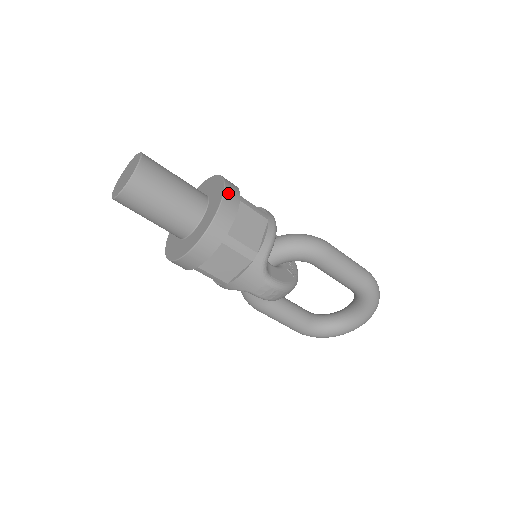
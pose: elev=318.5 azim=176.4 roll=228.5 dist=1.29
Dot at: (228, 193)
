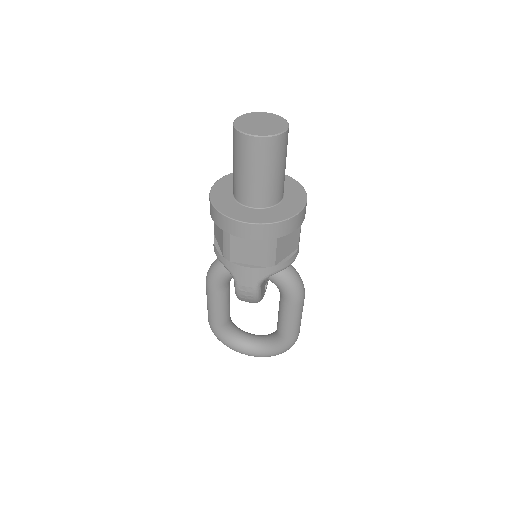
Dot at: (304, 210)
